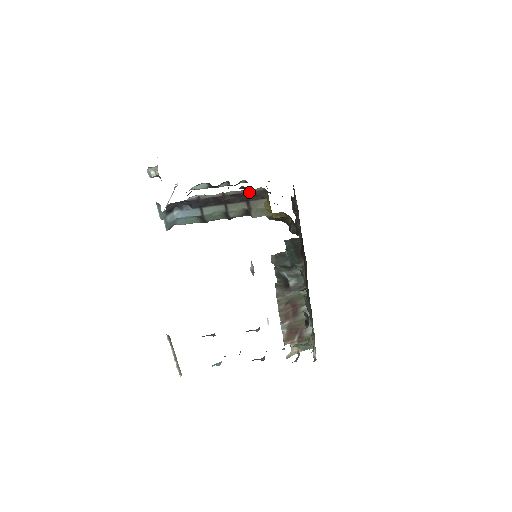
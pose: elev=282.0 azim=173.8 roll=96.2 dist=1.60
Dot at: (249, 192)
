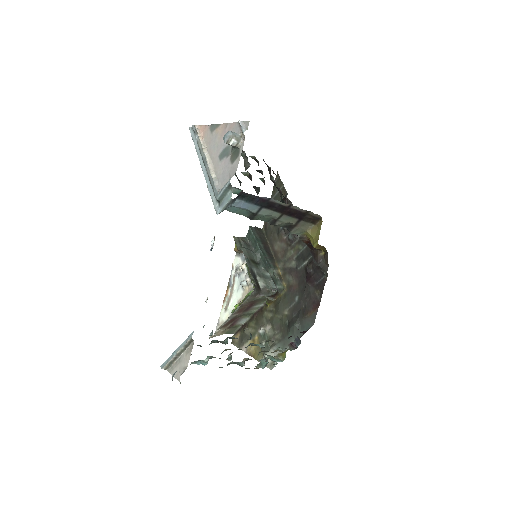
Dot at: (308, 214)
